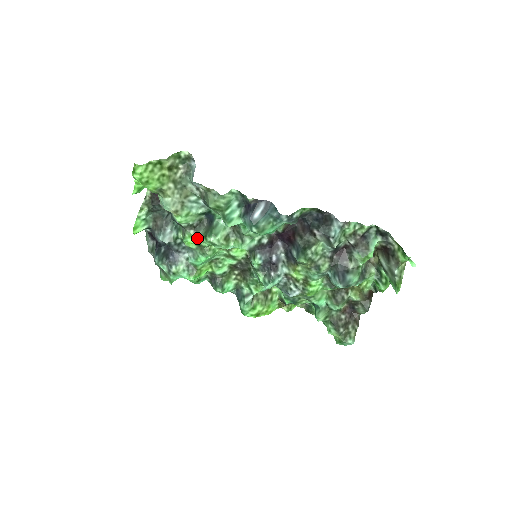
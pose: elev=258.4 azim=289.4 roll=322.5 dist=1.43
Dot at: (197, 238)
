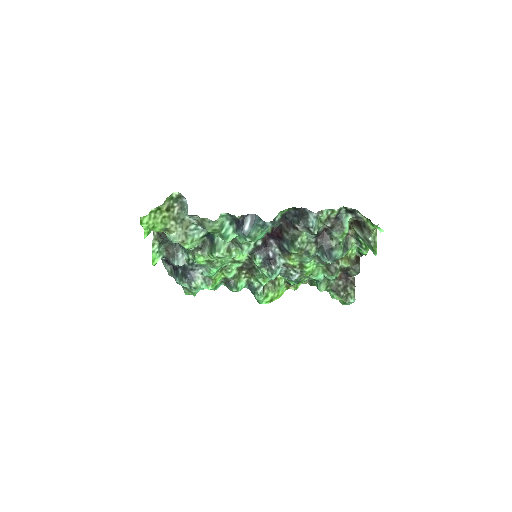
Dot at: (205, 256)
